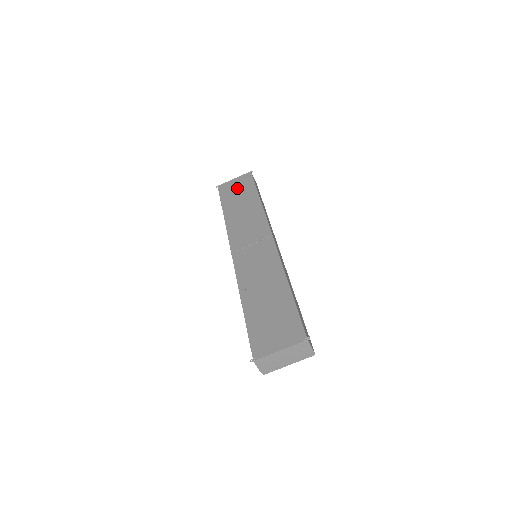
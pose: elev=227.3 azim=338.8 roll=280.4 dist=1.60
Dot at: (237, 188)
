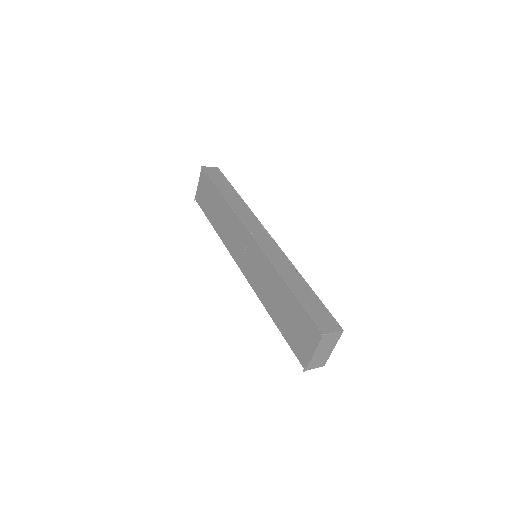
Dot at: (205, 193)
